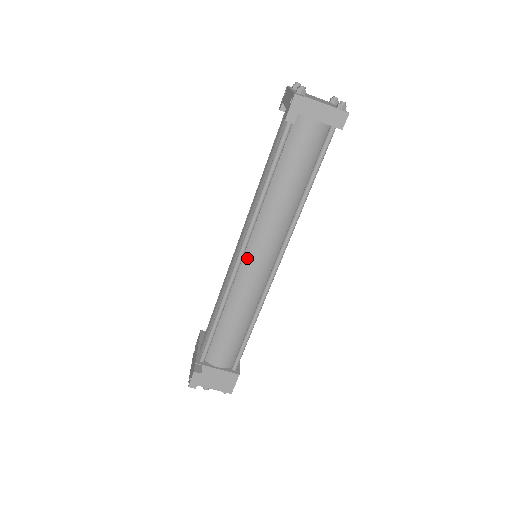
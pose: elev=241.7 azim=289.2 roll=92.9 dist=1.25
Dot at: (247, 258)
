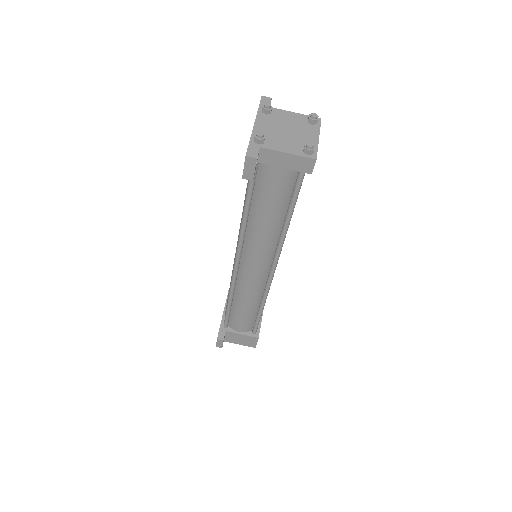
Dot at: (243, 266)
